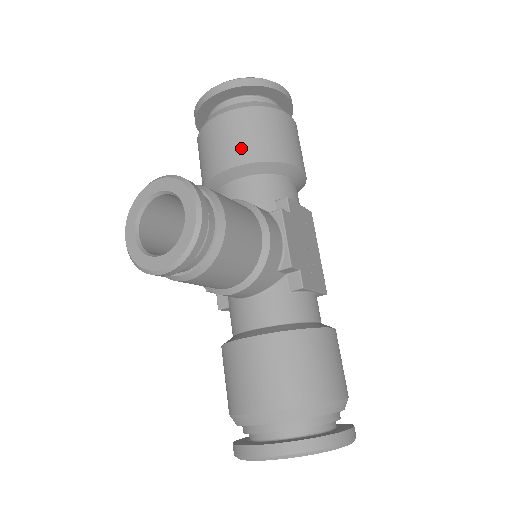
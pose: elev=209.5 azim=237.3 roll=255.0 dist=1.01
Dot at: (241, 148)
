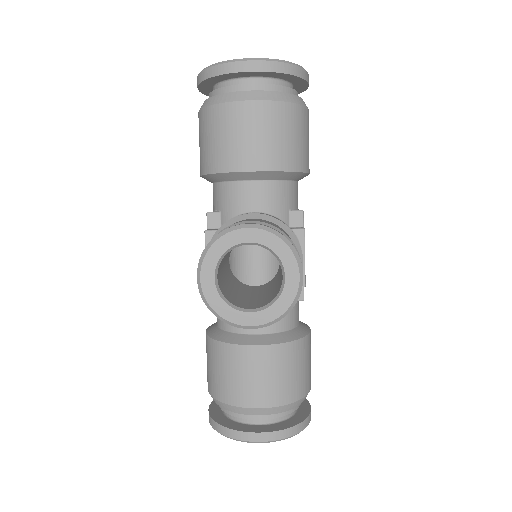
Dot at: (274, 151)
